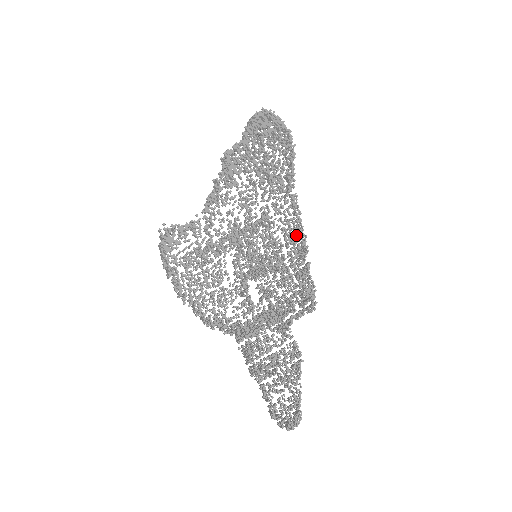
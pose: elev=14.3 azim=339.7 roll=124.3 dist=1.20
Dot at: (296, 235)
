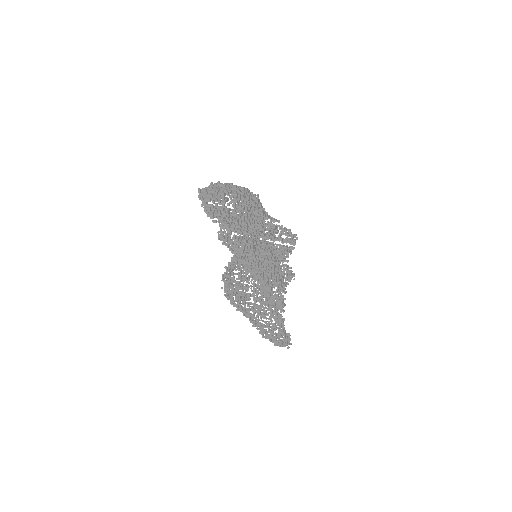
Dot at: occluded
